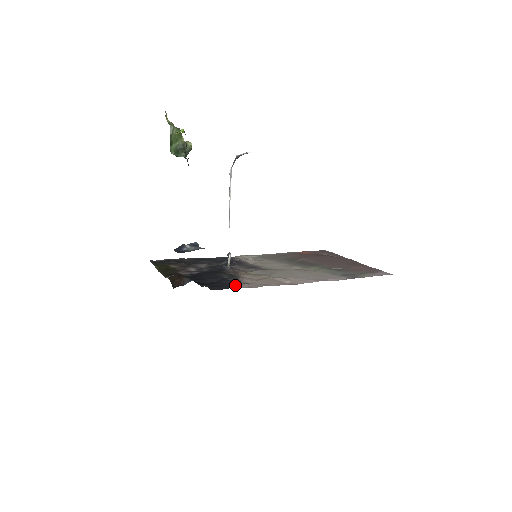
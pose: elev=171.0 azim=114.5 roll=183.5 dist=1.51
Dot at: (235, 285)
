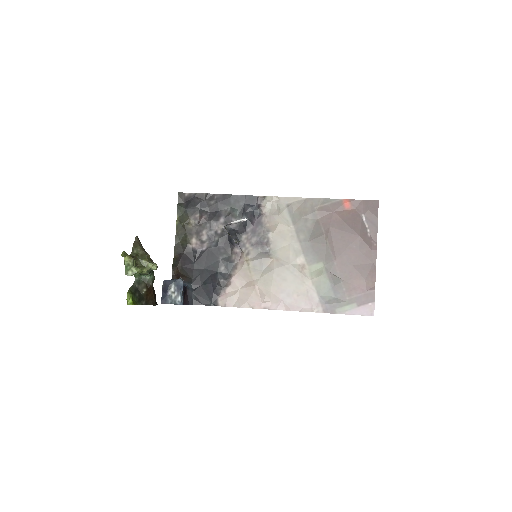
Dot at: (218, 296)
